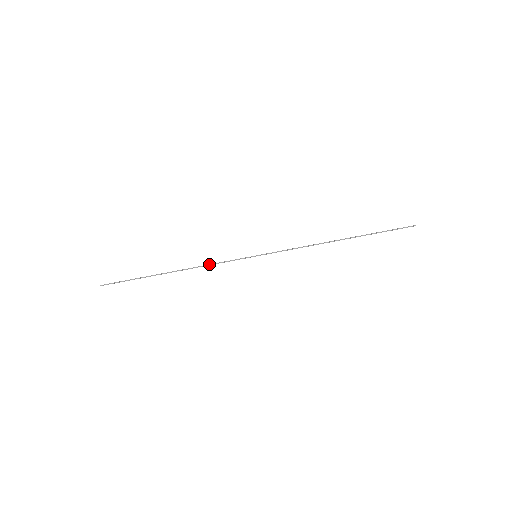
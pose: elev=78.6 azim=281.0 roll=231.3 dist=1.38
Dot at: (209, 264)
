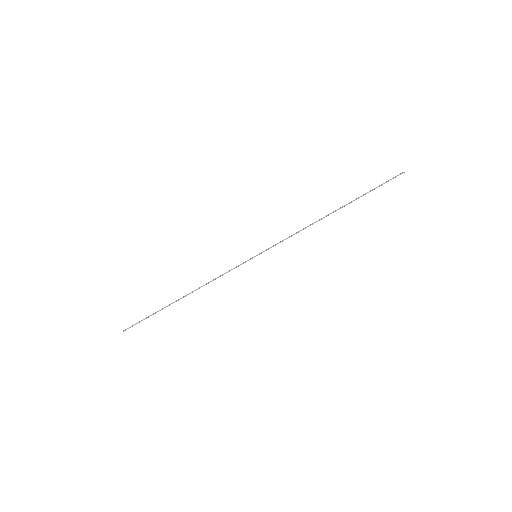
Dot at: (215, 279)
